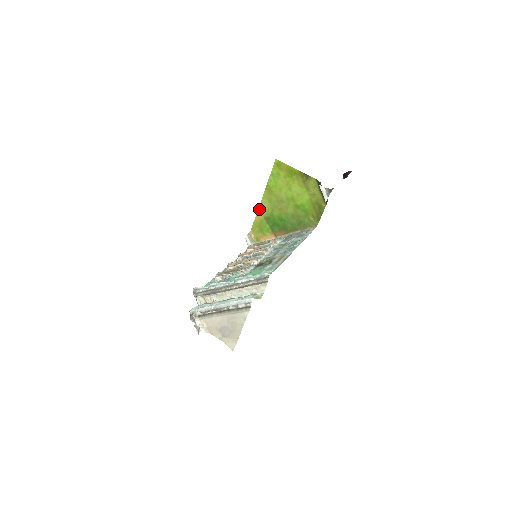
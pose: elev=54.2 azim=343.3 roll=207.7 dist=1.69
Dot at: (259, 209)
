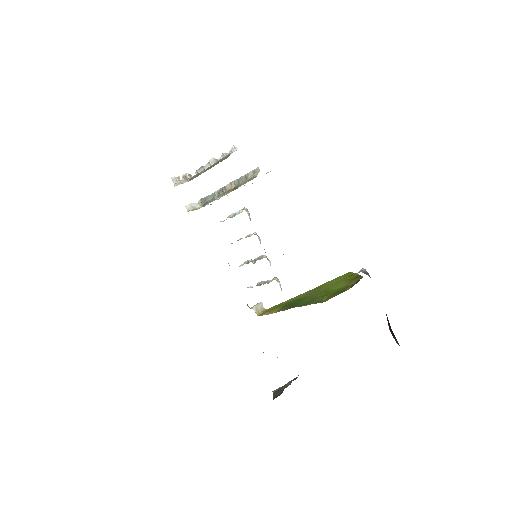
Dot at: (294, 297)
